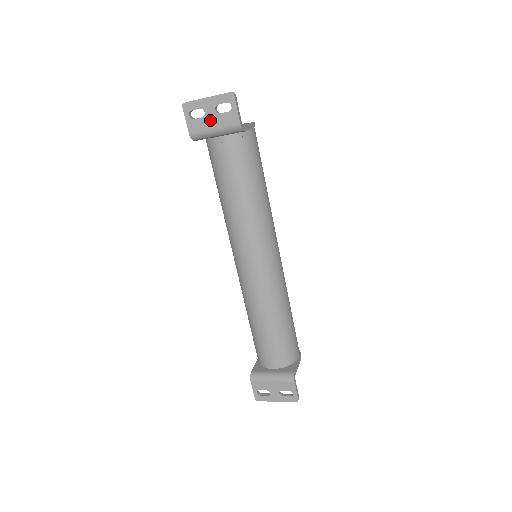
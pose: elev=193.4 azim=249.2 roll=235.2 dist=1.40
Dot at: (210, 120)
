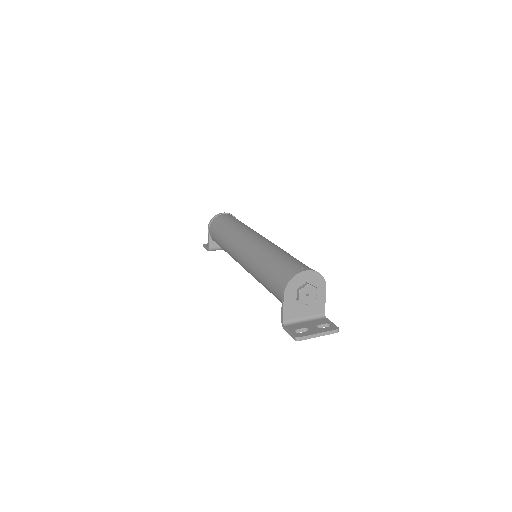
Dot at: occluded
